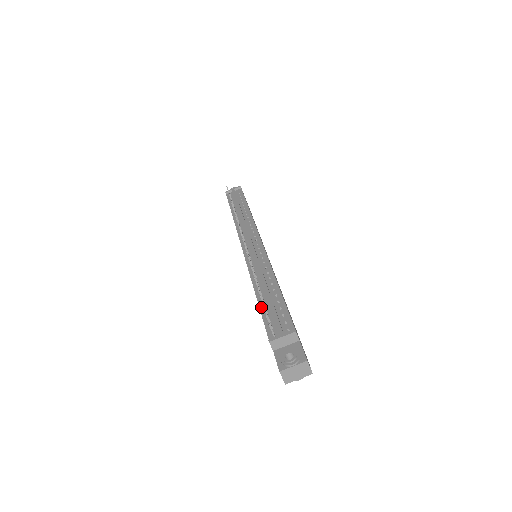
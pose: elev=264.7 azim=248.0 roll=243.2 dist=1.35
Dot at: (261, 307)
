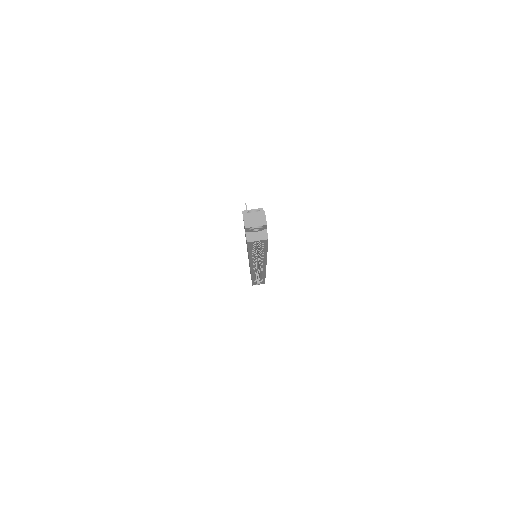
Dot at: occluded
